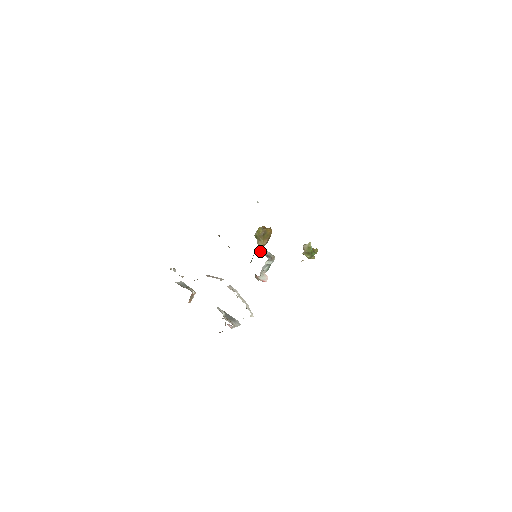
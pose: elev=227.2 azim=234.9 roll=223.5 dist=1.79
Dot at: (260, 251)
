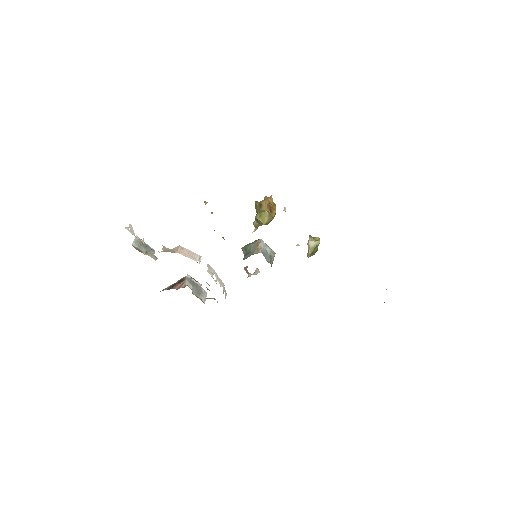
Dot at: (264, 254)
